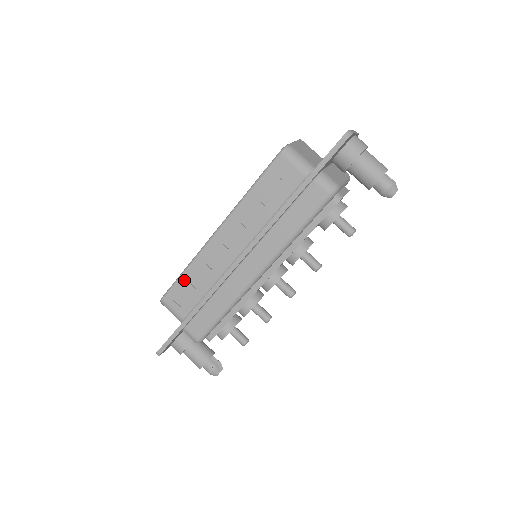
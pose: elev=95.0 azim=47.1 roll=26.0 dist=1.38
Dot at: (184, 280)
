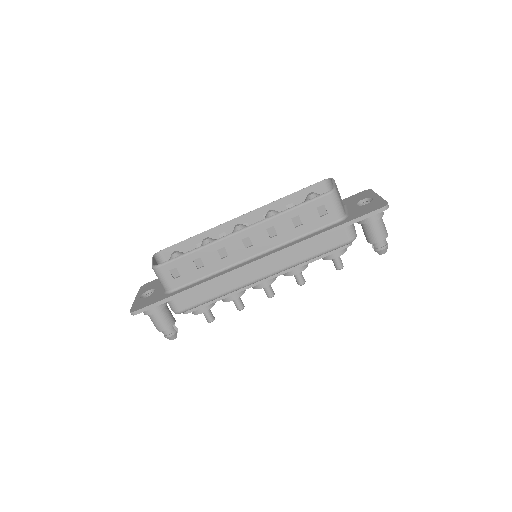
Dot at: (190, 258)
